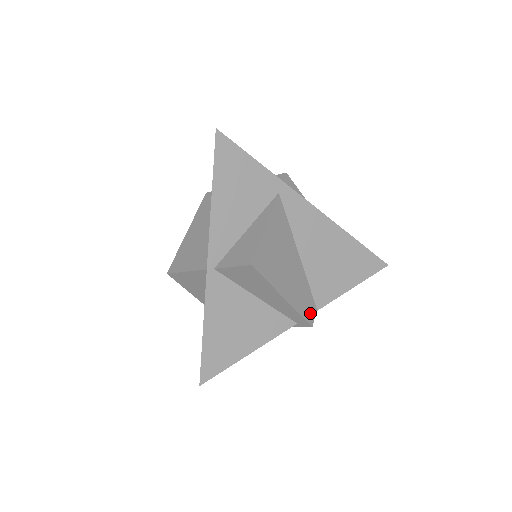
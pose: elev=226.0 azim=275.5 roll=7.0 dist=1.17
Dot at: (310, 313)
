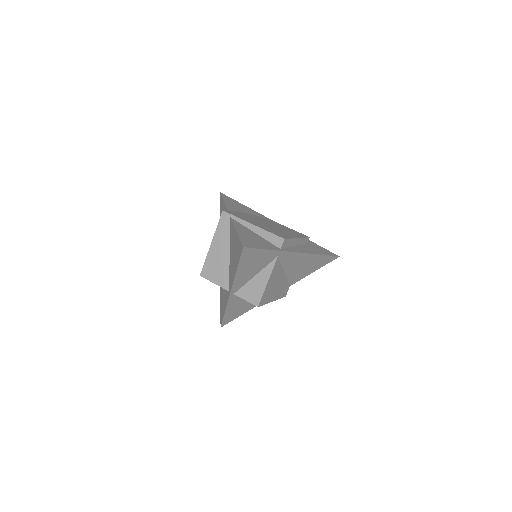
Dot at: (286, 292)
